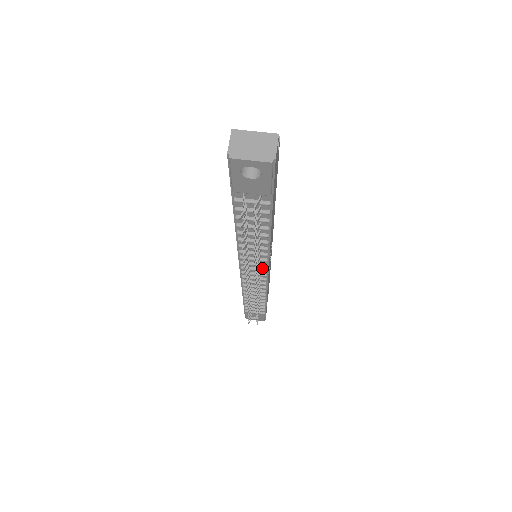
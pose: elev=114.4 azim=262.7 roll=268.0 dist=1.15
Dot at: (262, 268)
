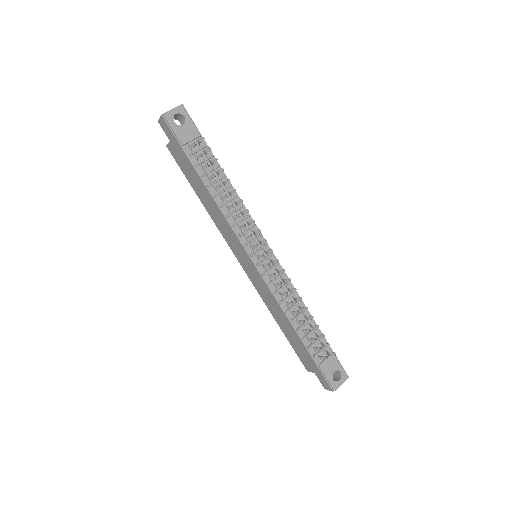
Dot at: (263, 245)
